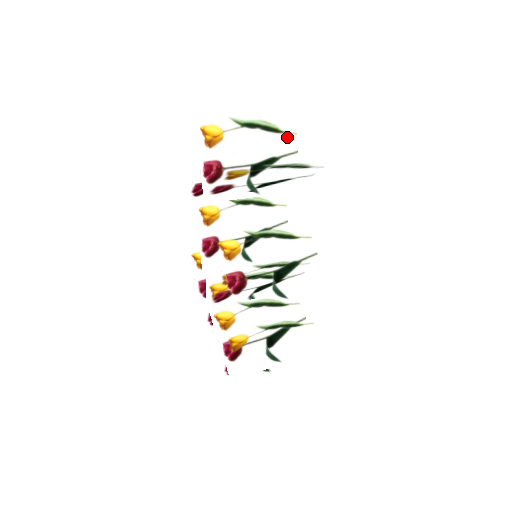
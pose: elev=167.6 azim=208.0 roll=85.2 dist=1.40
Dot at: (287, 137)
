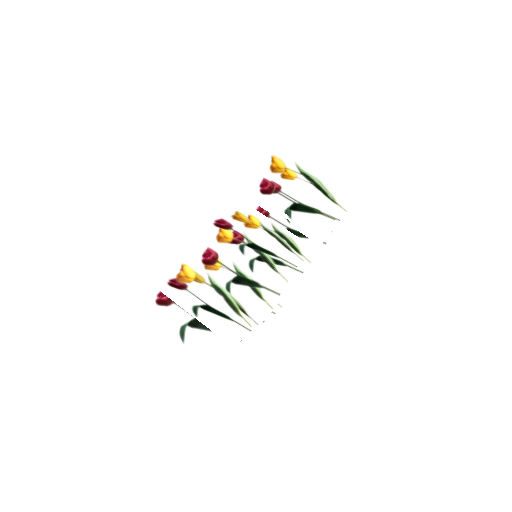
Dot at: occluded
